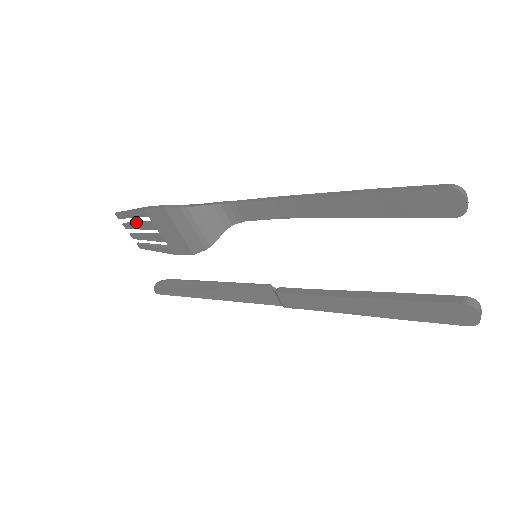
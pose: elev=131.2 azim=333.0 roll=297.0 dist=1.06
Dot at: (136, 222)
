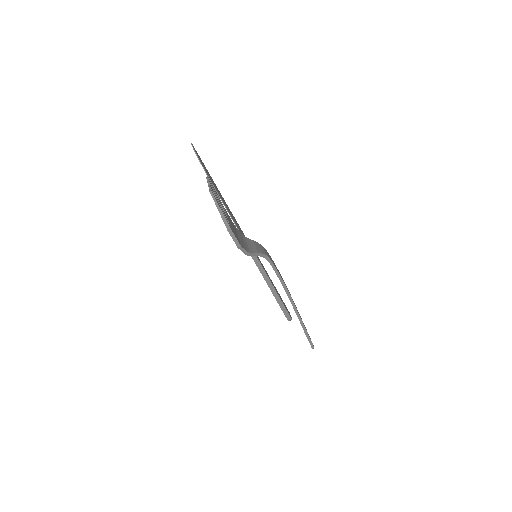
Dot at: occluded
